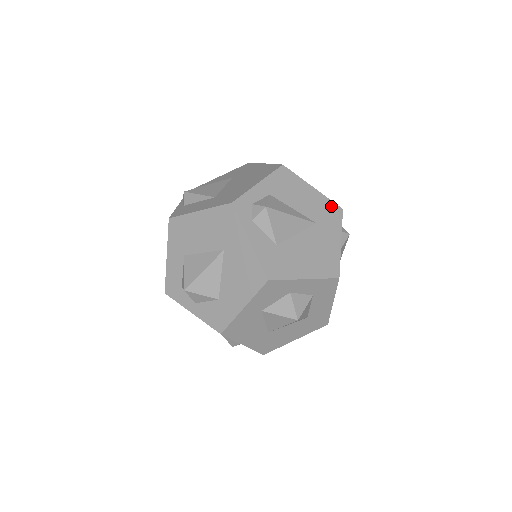
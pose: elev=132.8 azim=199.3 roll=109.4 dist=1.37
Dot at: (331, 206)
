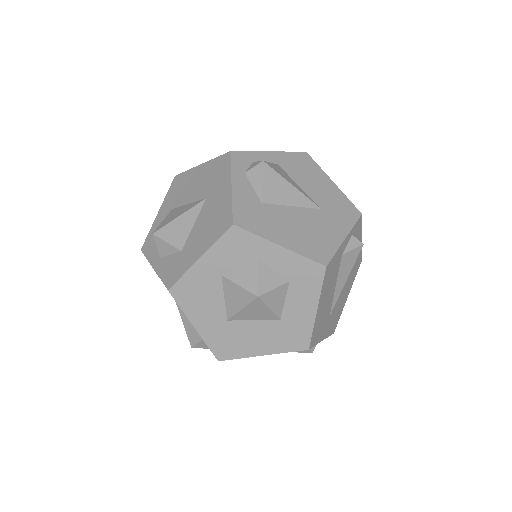
Dot at: (348, 205)
